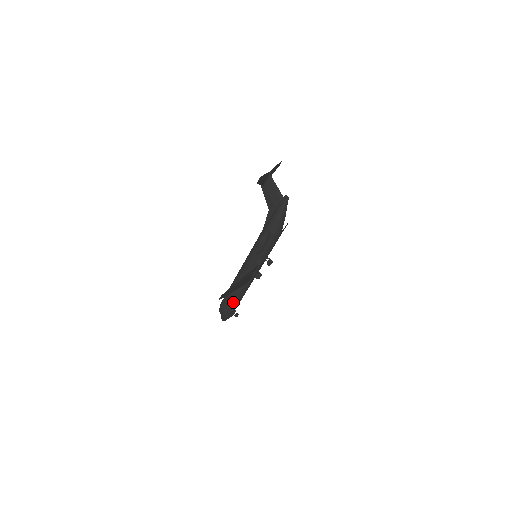
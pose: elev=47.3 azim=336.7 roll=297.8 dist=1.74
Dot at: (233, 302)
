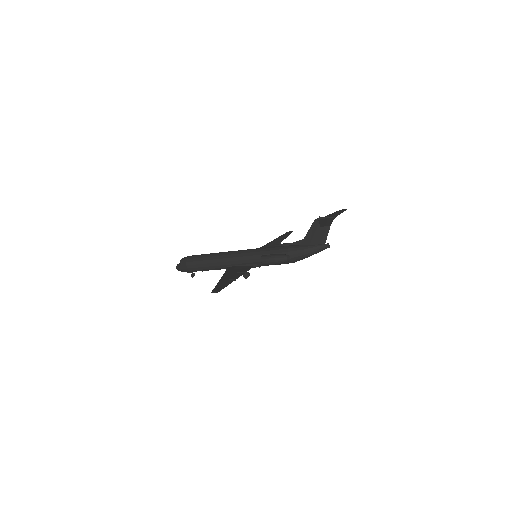
Dot at: (201, 268)
